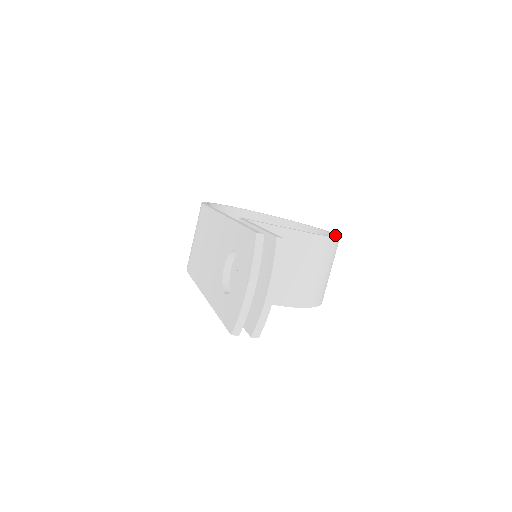
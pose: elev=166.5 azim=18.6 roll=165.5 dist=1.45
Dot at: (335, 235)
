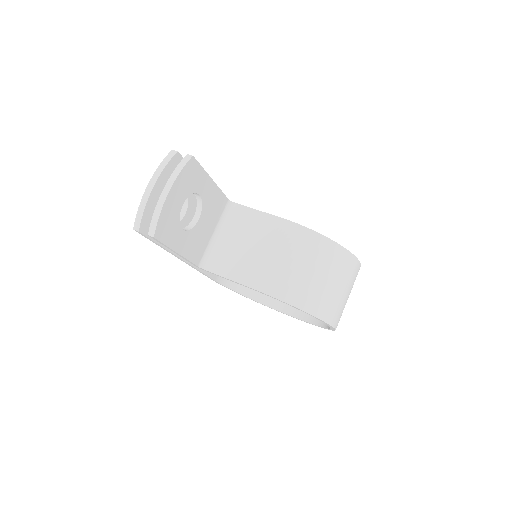
Dot at: occluded
